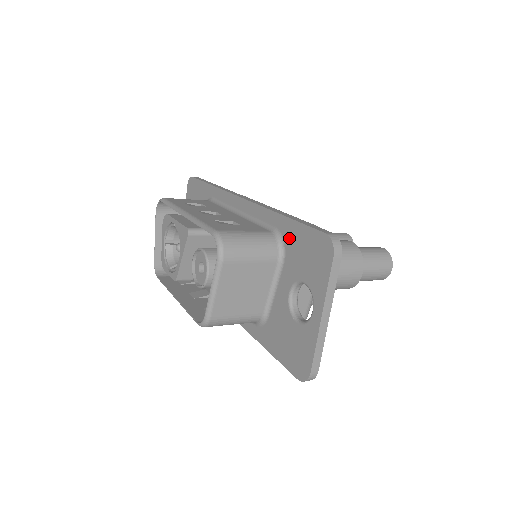
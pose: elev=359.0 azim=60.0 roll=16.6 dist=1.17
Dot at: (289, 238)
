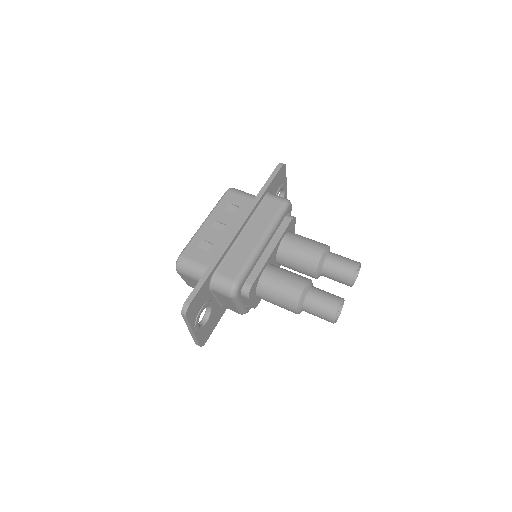
Dot at: occluded
